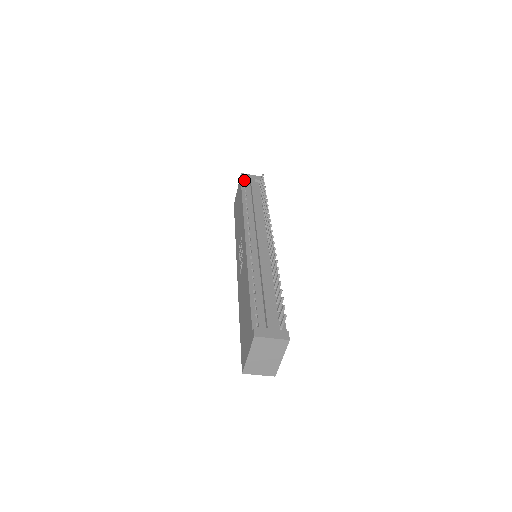
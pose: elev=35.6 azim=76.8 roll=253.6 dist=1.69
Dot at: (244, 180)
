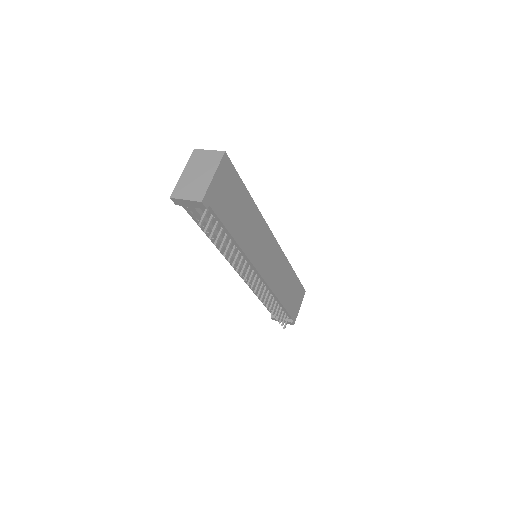
Dot at: occluded
